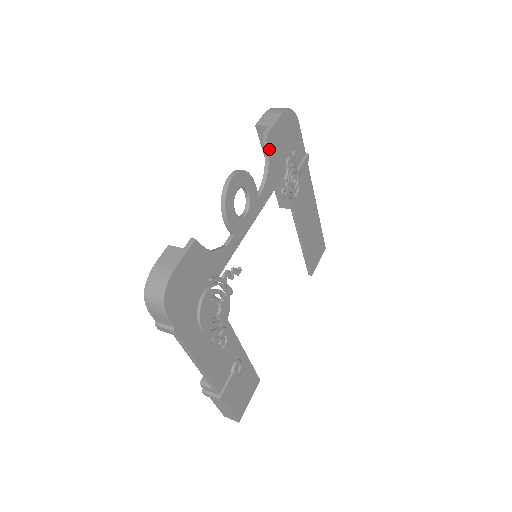
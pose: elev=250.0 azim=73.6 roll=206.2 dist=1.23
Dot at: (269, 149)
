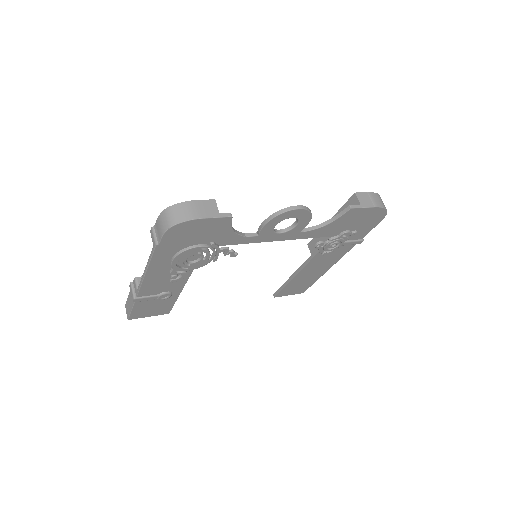
Dot at: (342, 216)
